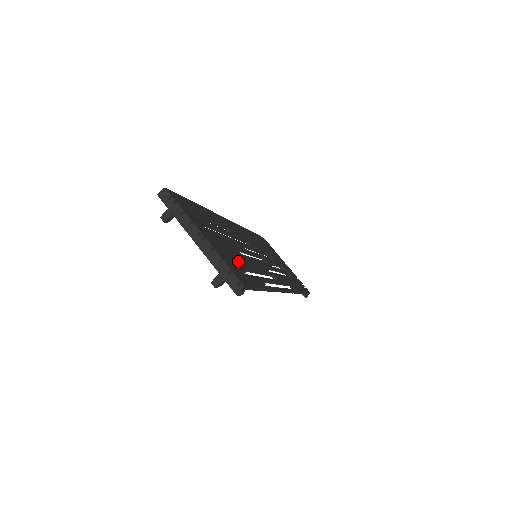
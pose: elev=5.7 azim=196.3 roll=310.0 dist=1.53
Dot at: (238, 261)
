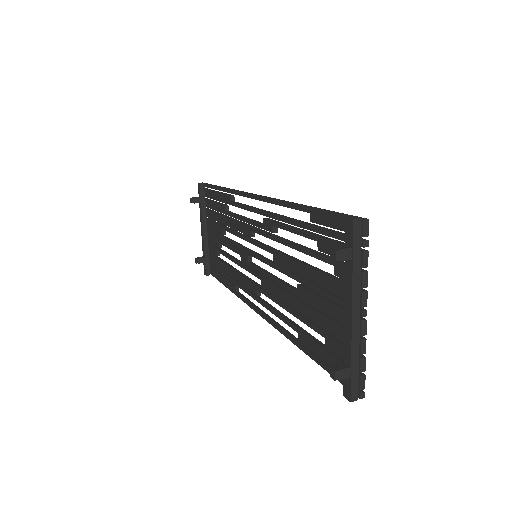
Dot at: occluded
